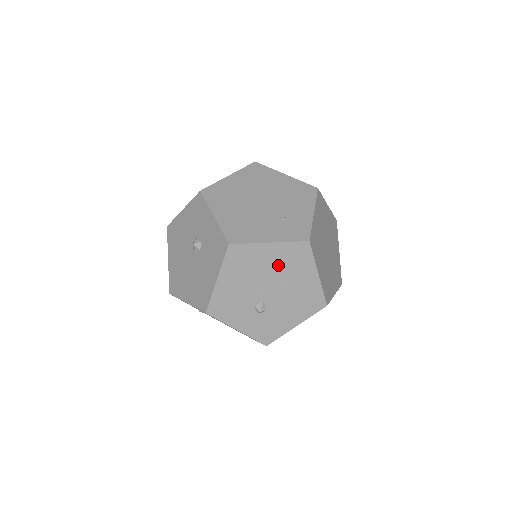
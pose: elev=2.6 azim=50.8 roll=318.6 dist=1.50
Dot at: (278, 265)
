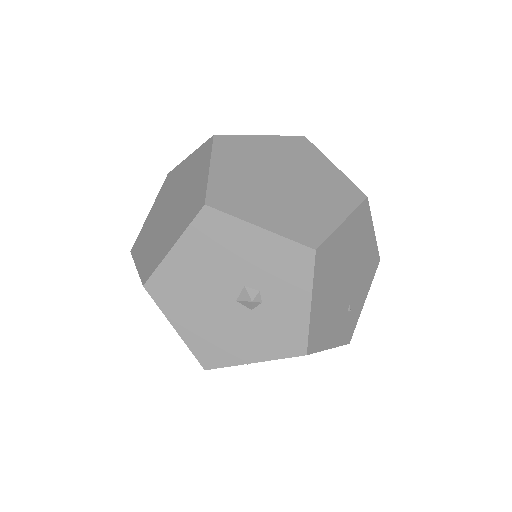
Dot at: occluded
